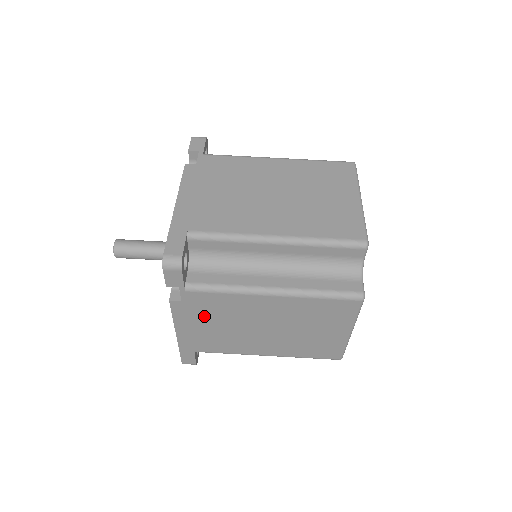
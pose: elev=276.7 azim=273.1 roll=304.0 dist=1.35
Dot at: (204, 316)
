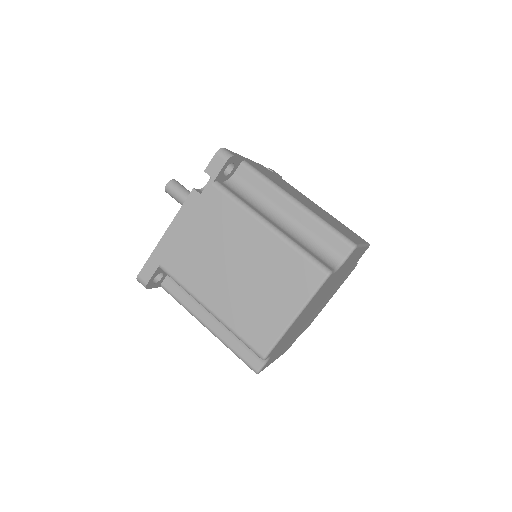
Dot at: (202, 222)
